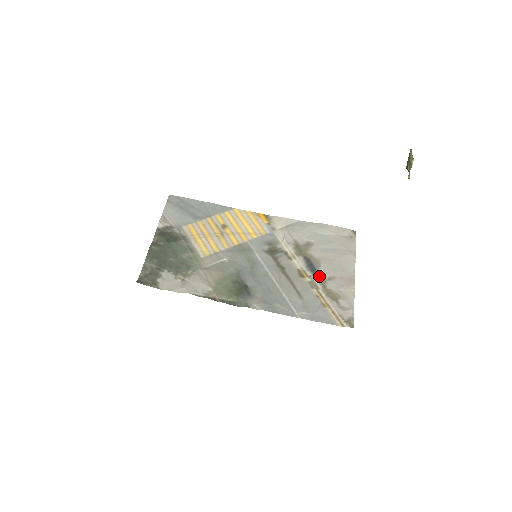
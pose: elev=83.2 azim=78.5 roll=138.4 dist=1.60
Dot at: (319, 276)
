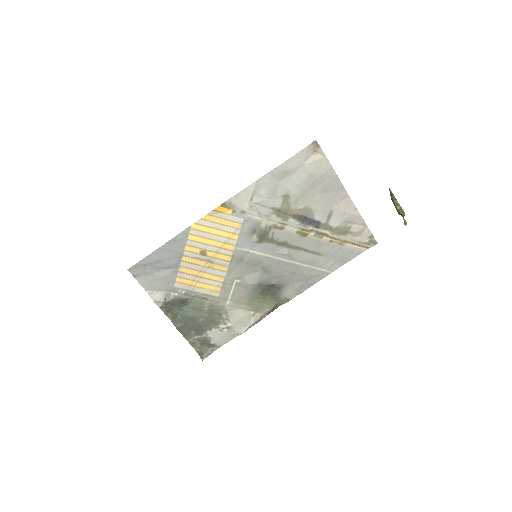
Dot at: (319, 223)
